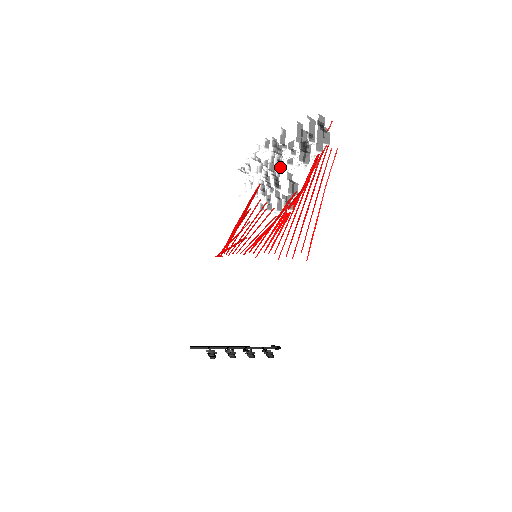
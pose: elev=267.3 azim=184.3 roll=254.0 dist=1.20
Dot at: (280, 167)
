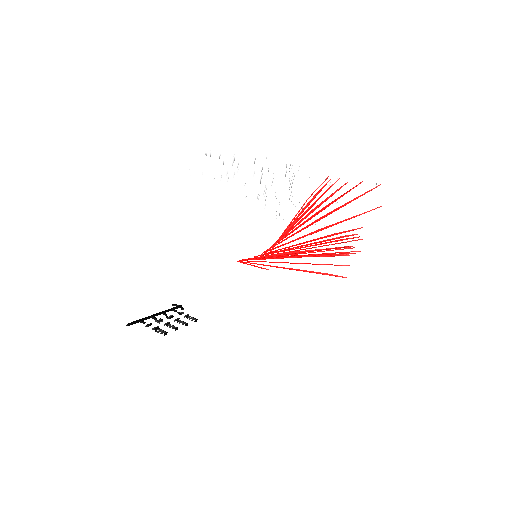
Dot at: occluded
